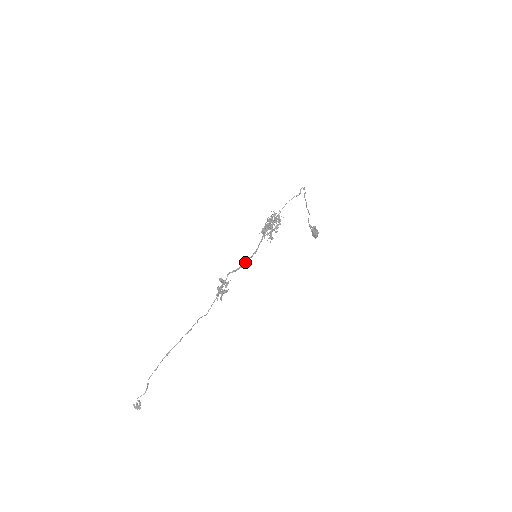
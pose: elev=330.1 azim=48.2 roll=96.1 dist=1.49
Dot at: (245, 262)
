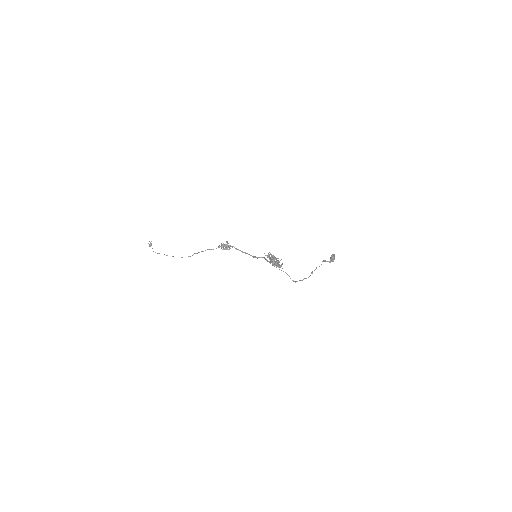
Dot at: (245, 253)
